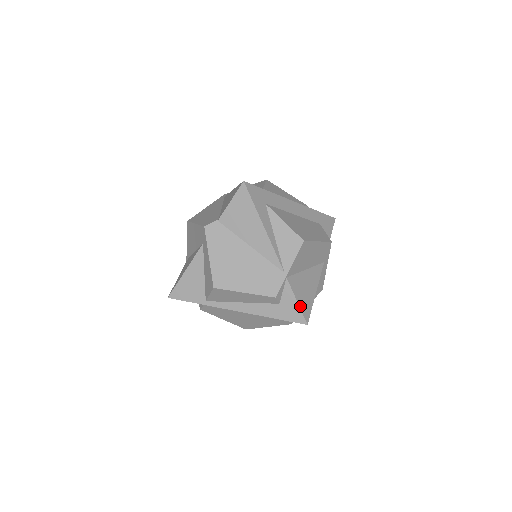
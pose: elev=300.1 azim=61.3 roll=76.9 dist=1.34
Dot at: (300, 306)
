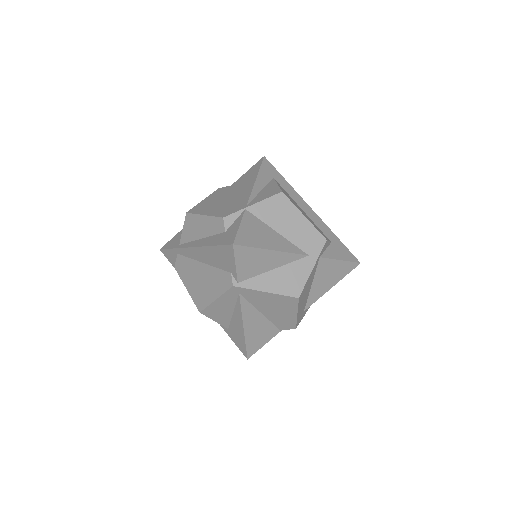
Dot at: (239, 231)
